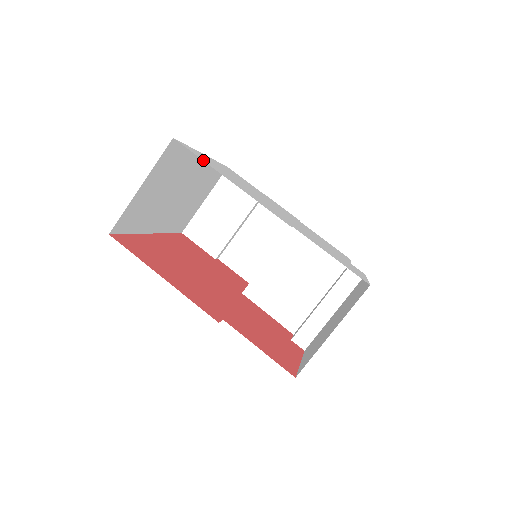
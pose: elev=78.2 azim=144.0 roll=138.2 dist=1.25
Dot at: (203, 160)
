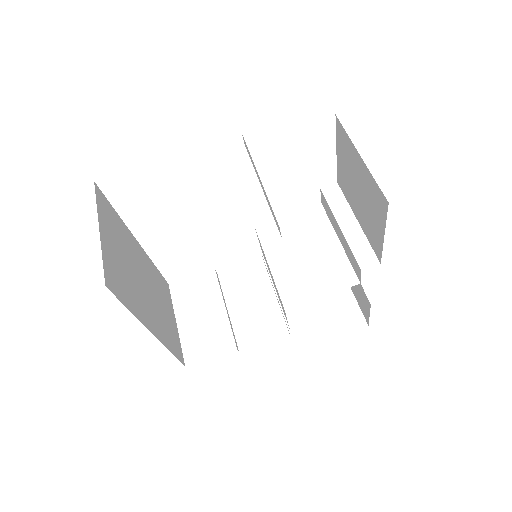
Dot at: occluded
